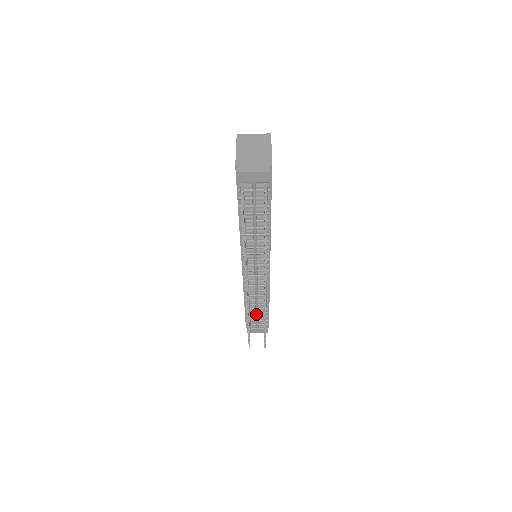
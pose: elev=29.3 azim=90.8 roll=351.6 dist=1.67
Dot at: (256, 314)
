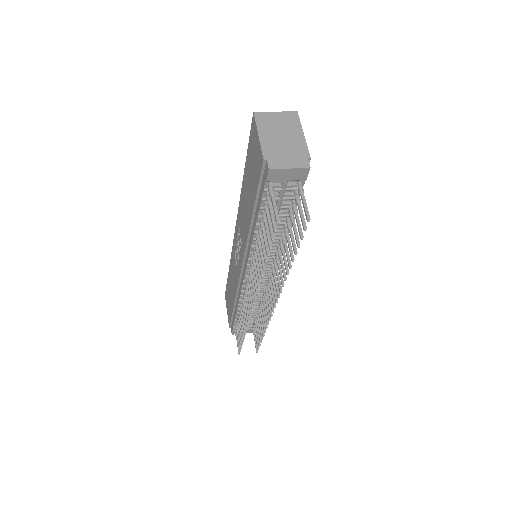
Dot at: occluded
